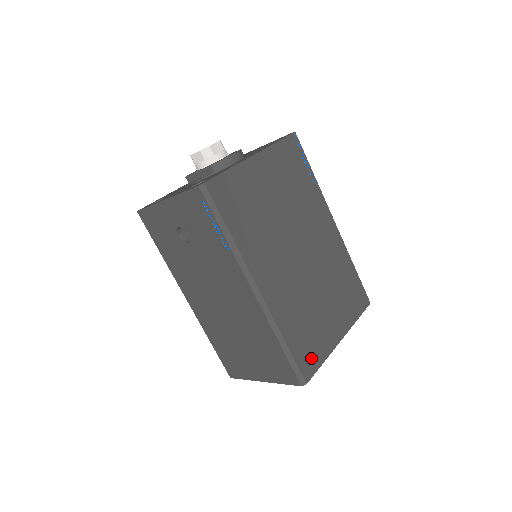
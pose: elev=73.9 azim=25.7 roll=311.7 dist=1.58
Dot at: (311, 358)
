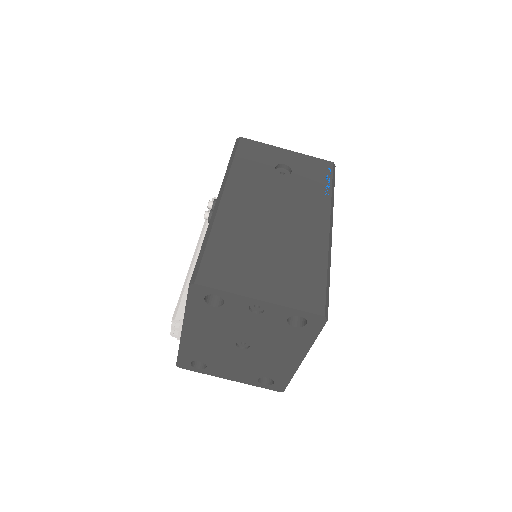
Dot at: occluded
